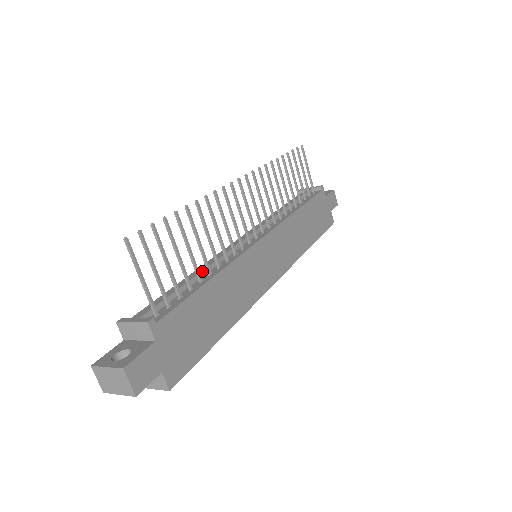
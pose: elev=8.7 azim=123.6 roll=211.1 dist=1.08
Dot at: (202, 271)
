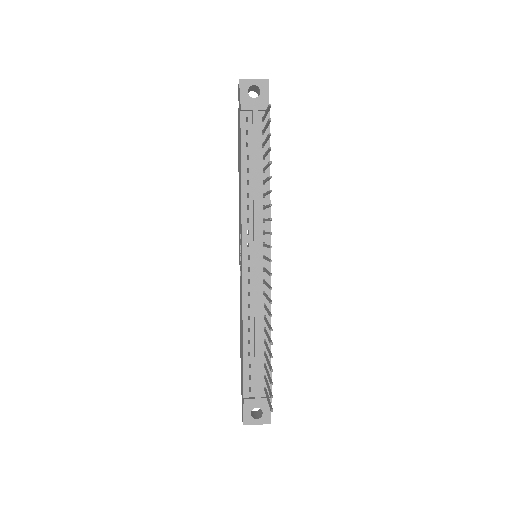
Dot at: (260, 332)
